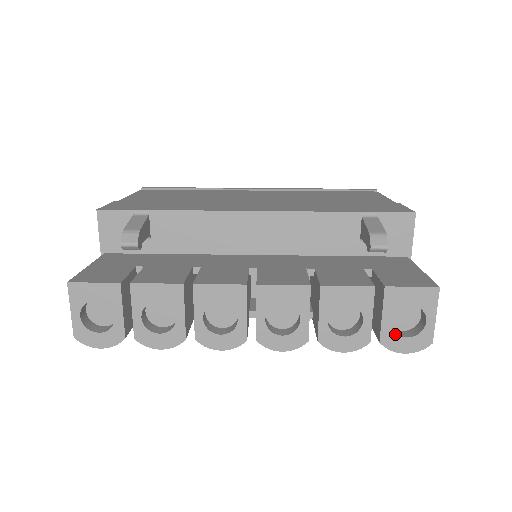
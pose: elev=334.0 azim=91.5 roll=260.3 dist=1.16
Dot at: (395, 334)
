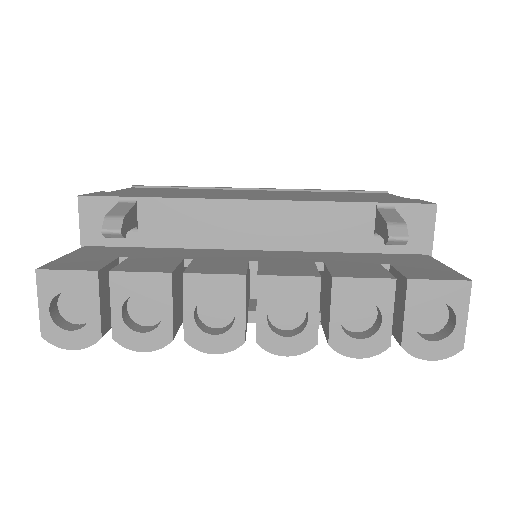
Dot at: (419, 337)
